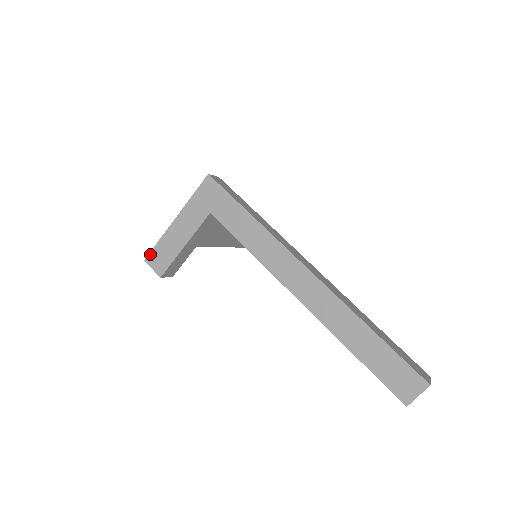
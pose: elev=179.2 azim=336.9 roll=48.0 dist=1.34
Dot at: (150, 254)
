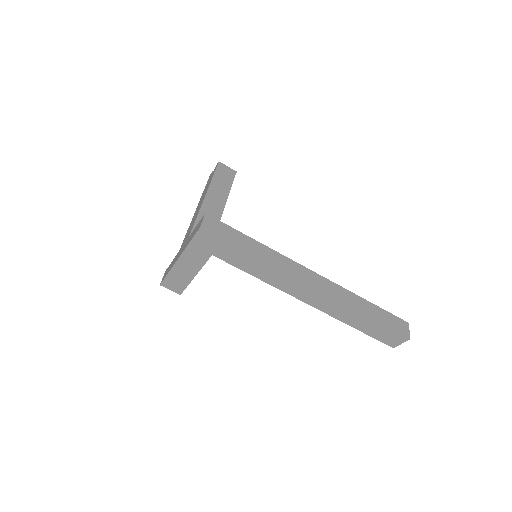
Dot at: (164, 281)
